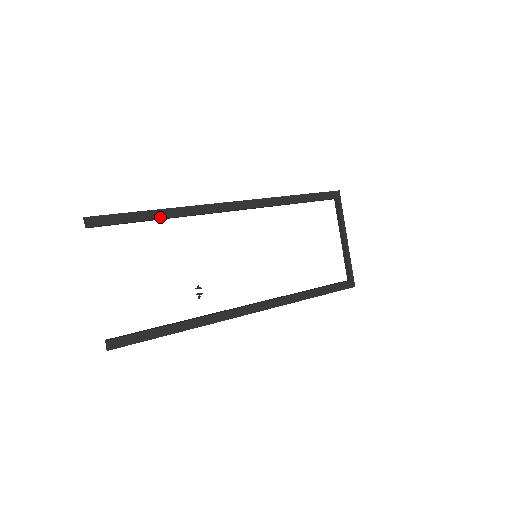
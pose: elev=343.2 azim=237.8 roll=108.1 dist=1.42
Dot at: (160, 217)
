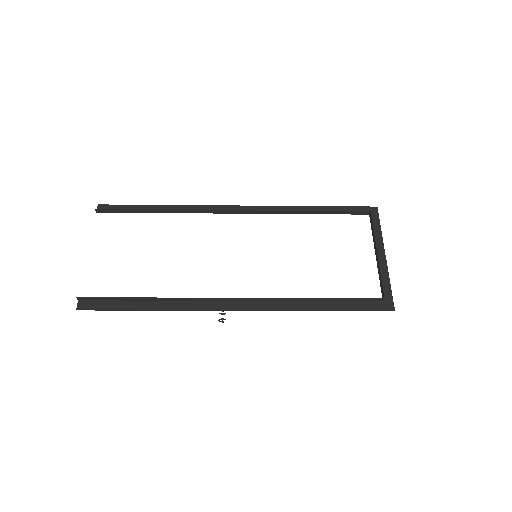
Dot at: (162, 211)
